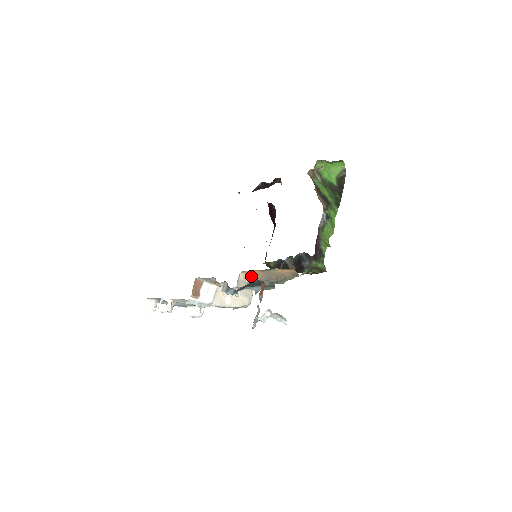
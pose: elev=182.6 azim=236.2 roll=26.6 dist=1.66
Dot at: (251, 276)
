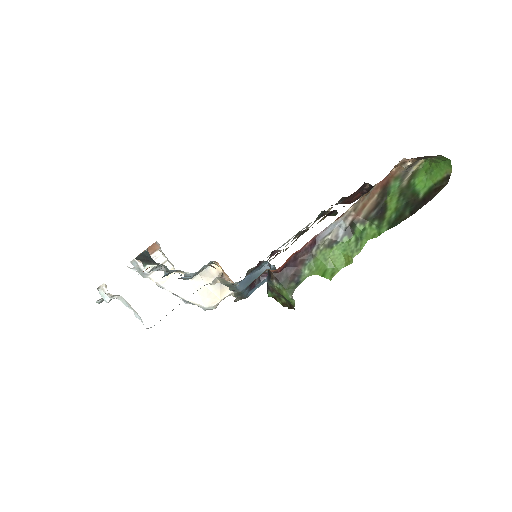
Dot at: (223, 273)
